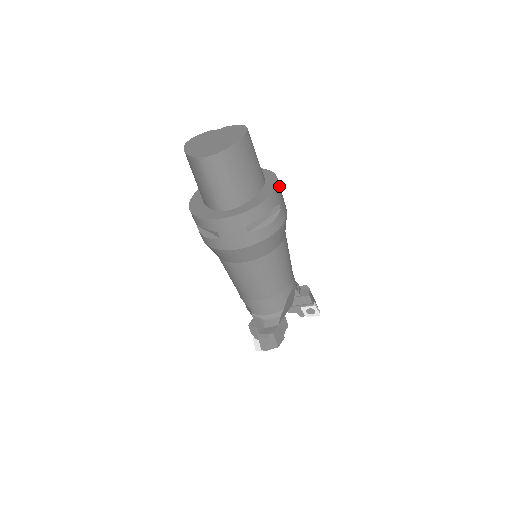
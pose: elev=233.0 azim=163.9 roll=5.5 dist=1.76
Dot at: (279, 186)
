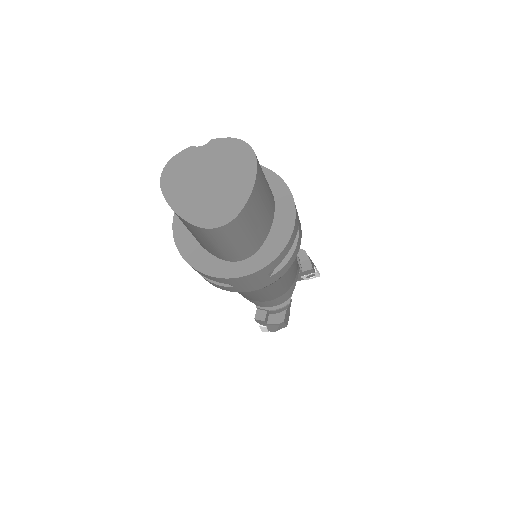
Dot at: occluded
